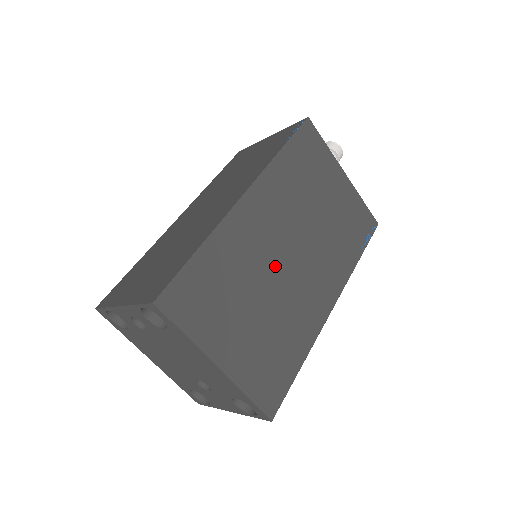
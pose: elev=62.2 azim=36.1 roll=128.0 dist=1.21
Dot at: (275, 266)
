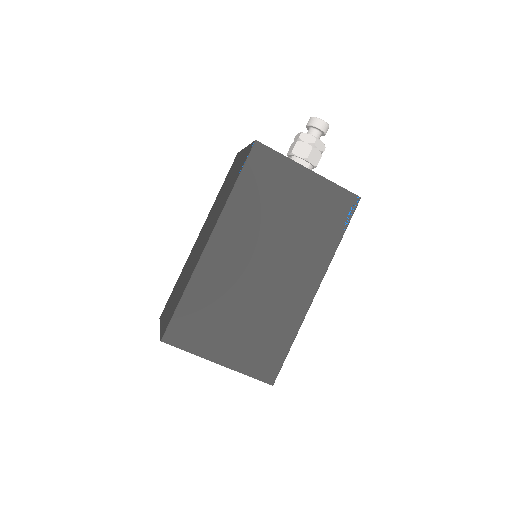
Dot at: (250, 282)
